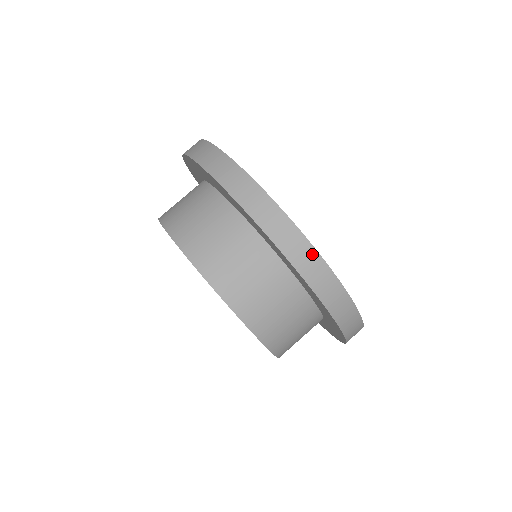
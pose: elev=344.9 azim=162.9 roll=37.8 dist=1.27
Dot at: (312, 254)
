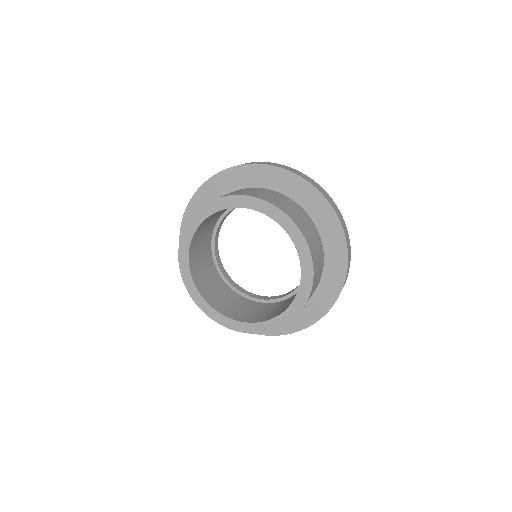
Dot at: (343, 219)
